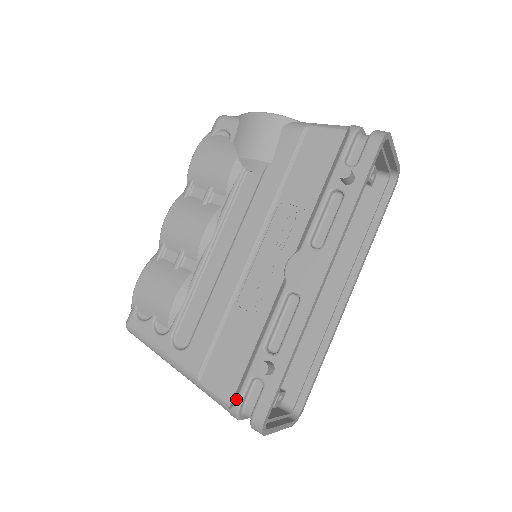
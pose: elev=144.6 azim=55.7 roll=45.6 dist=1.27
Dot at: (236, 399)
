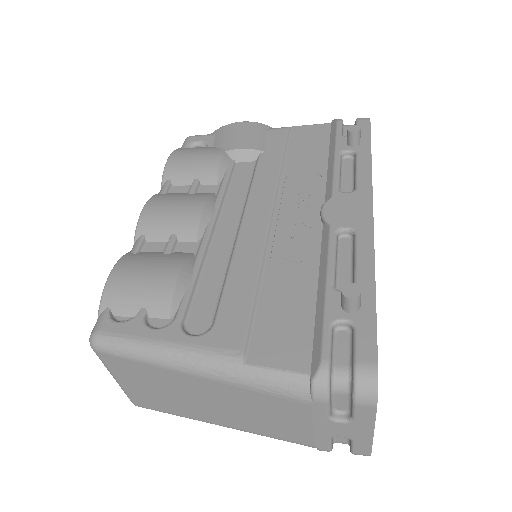
Dot at: (320, 356)
